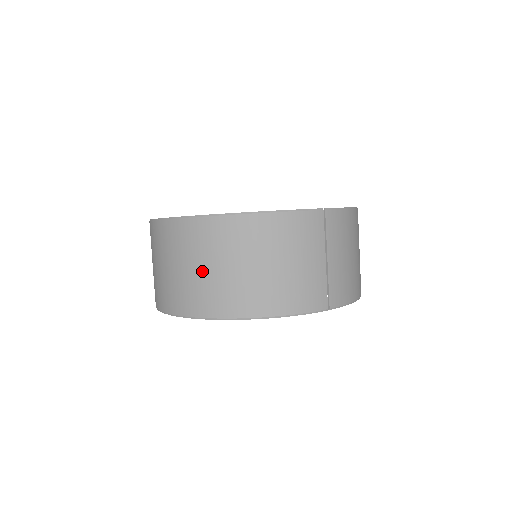
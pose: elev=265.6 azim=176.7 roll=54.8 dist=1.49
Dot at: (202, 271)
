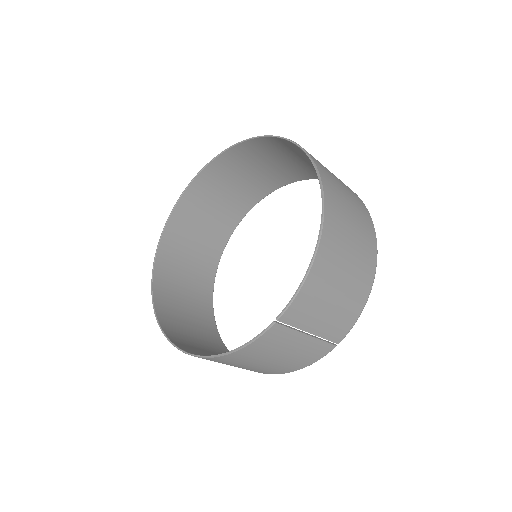
Dot at: occluded
